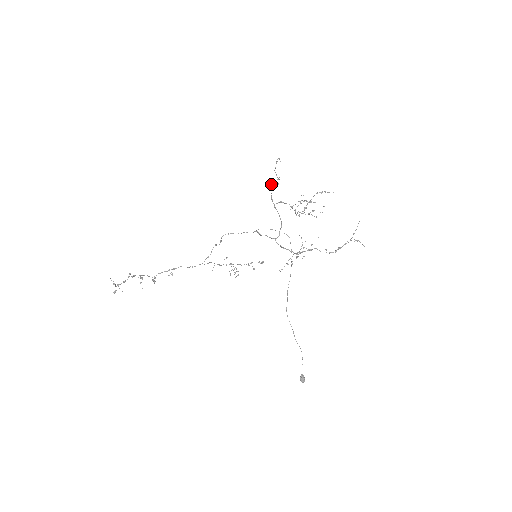
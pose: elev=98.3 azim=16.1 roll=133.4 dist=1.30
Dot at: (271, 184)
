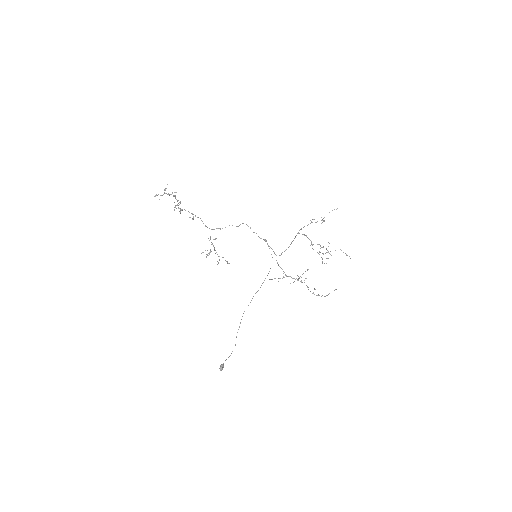
Dot at: (312, 219)
